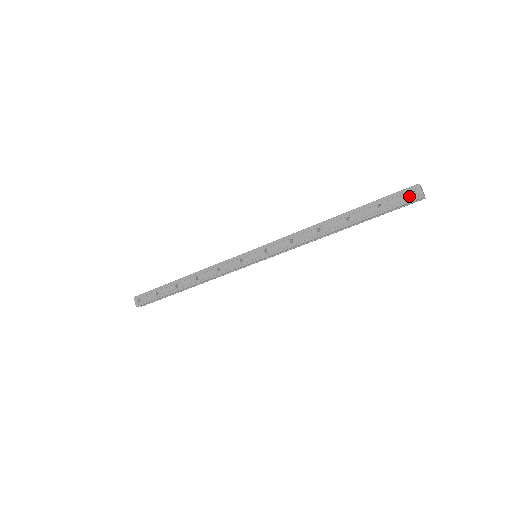
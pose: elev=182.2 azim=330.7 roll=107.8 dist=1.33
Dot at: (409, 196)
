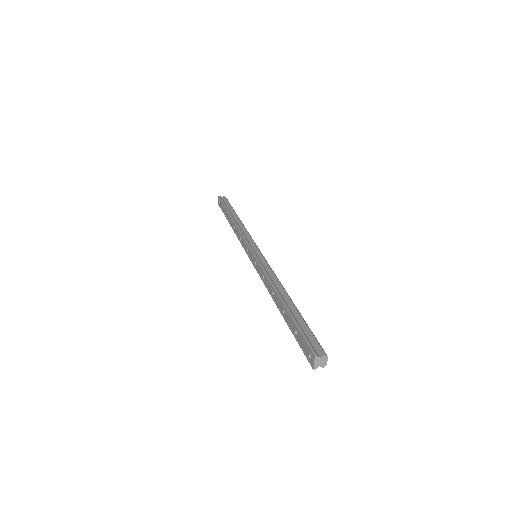
Dot at: (308, 354)
